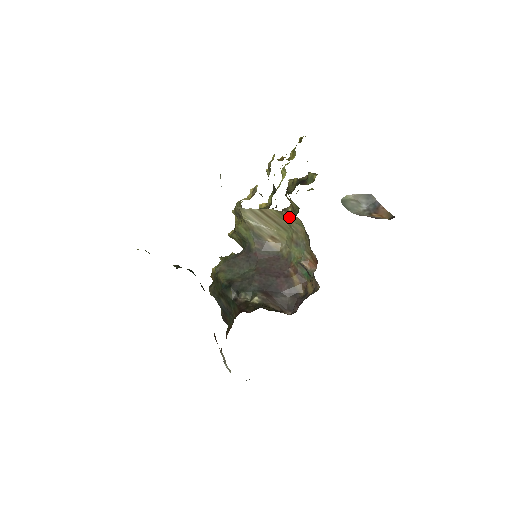
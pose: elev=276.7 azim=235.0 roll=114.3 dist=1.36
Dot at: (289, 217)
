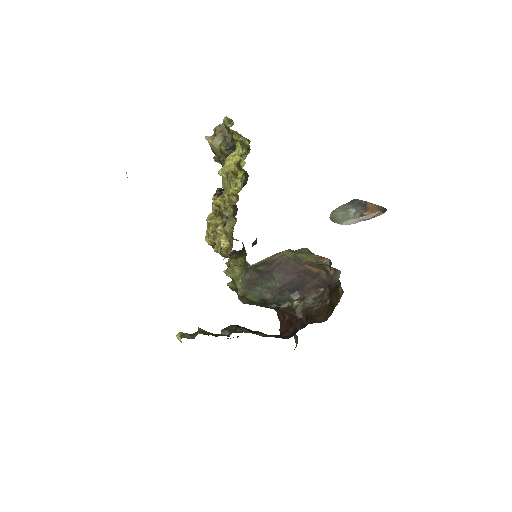
Dot at: occluded
